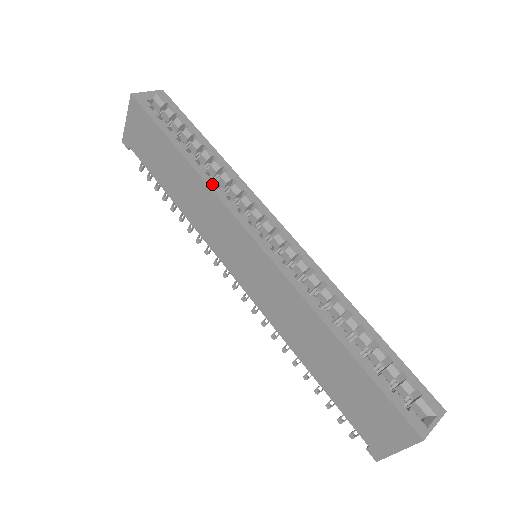
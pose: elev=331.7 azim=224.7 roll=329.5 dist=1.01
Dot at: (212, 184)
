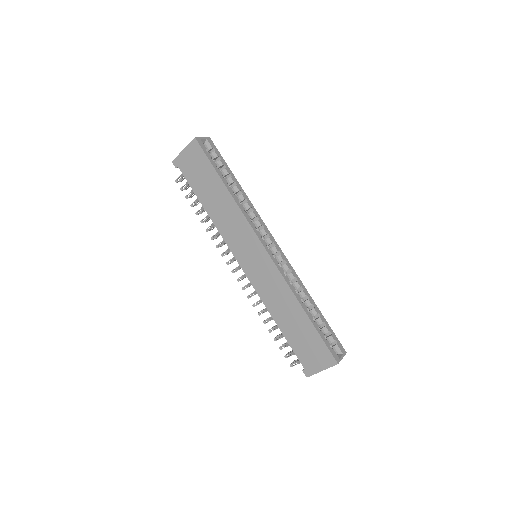
Dot at: (242, 209)
